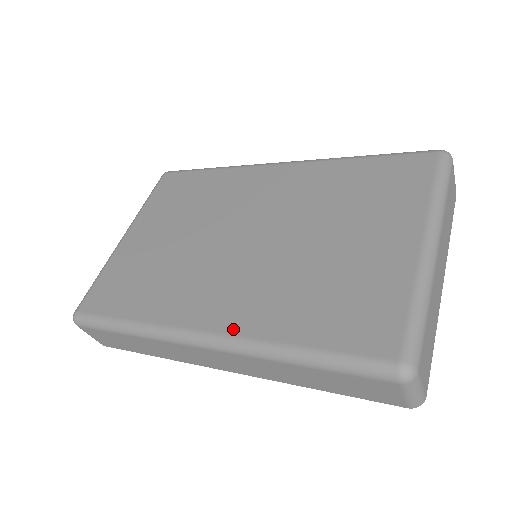
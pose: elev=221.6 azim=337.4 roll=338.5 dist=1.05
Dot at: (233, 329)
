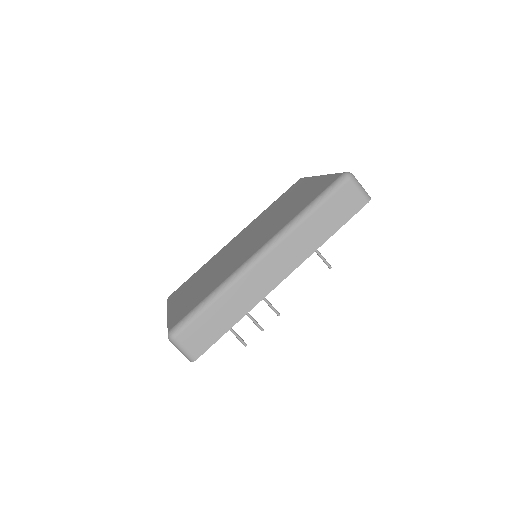
Dot at: (272, 236)
